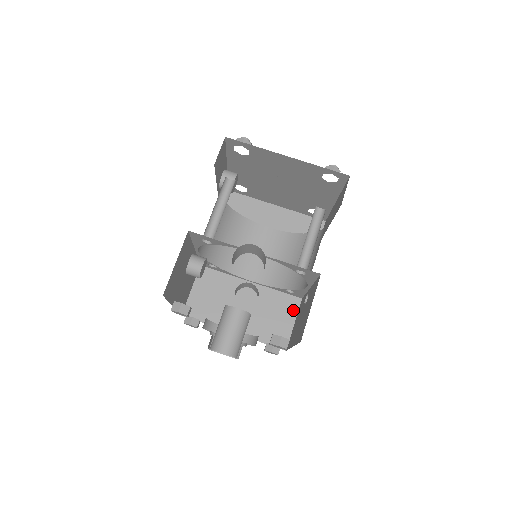
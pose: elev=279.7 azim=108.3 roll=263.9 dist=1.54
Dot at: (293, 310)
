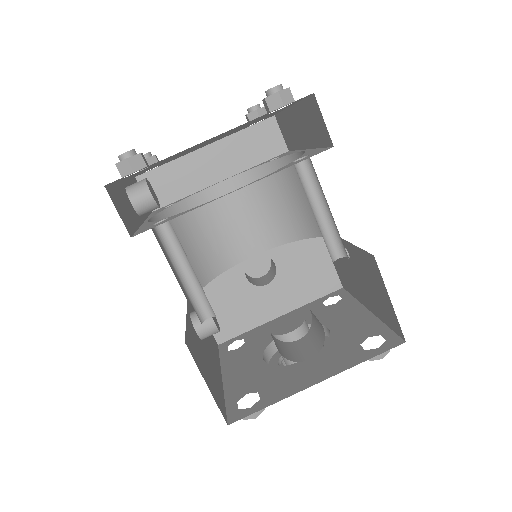
Dot at: (319, 245)
